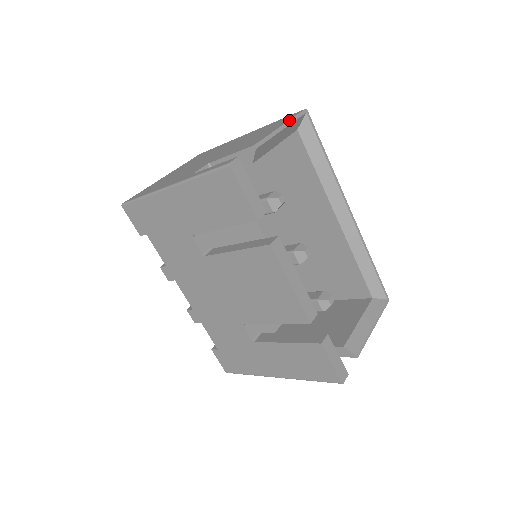
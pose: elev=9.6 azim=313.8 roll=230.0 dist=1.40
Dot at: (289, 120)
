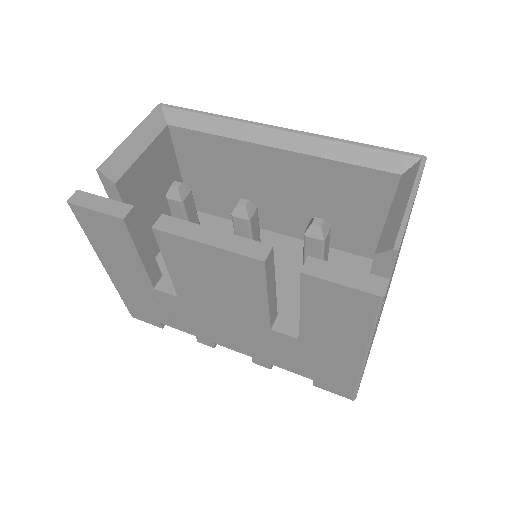
Dot at: (138, 125)
